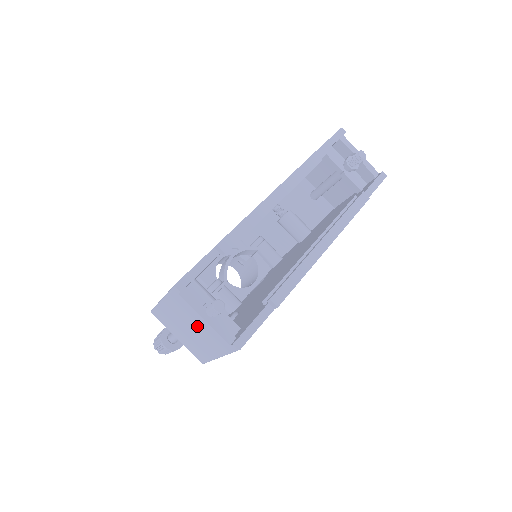
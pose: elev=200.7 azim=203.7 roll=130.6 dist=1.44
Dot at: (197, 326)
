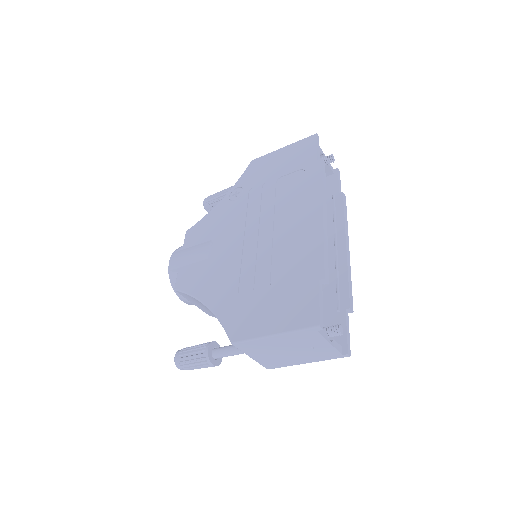
Dot at: (309, 348)
